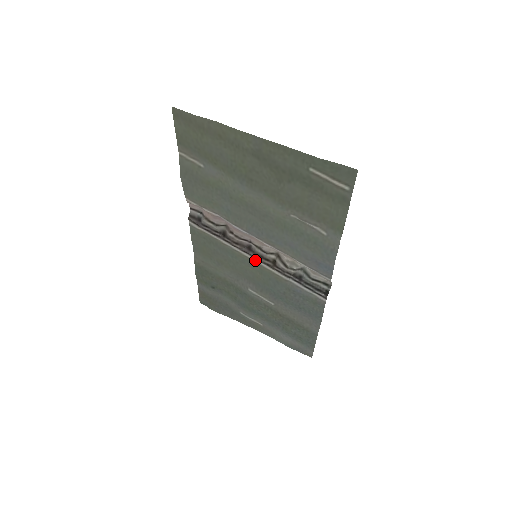
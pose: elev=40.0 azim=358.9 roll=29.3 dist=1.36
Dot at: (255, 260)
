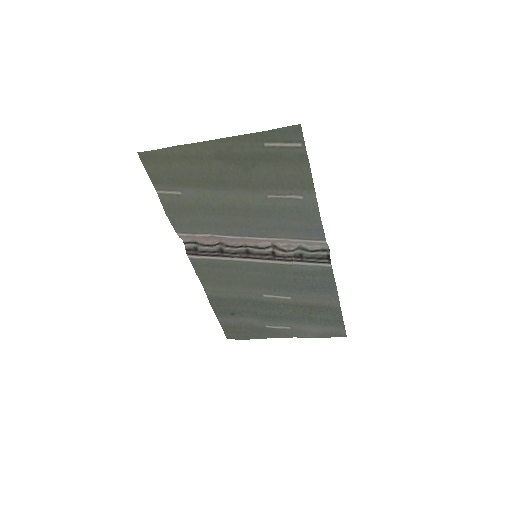
Dot at: (257, 261)
